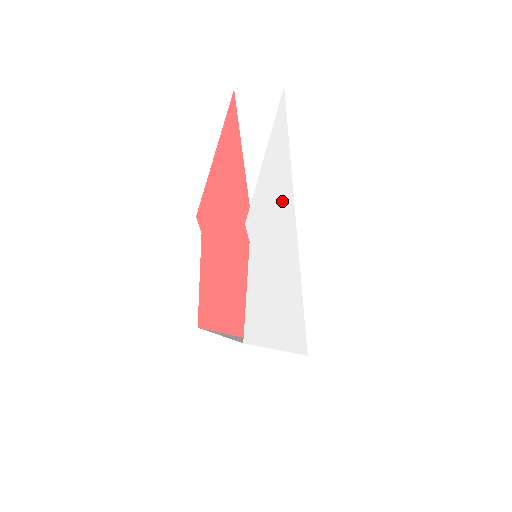
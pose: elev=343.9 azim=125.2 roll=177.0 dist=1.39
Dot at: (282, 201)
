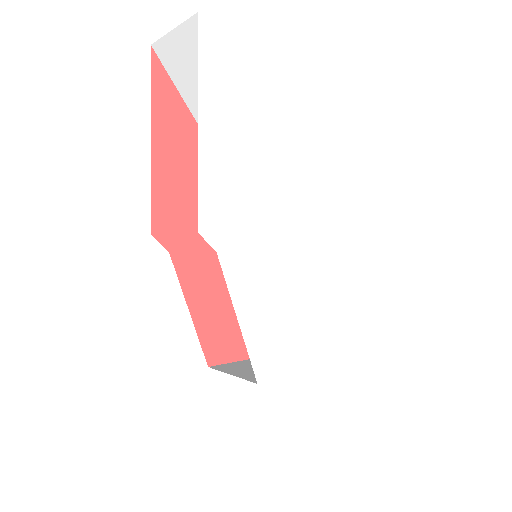
Dot at: (257, 176)
